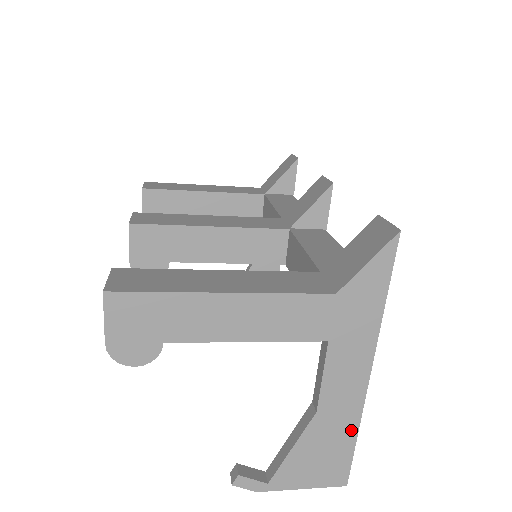
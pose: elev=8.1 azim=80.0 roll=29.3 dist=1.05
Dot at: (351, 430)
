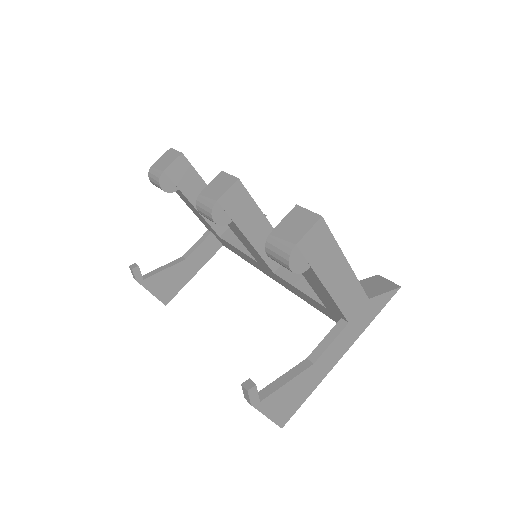
Dot at: (313, 387)
